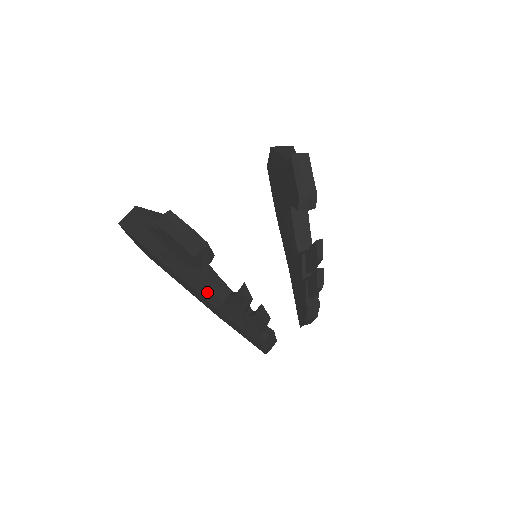
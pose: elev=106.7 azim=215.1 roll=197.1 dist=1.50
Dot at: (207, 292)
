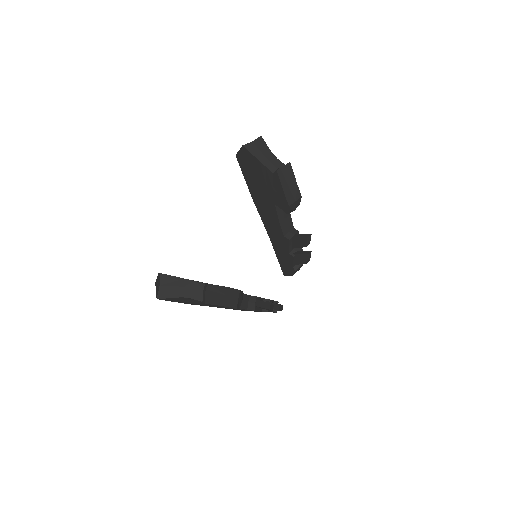
Dot at: occluded
